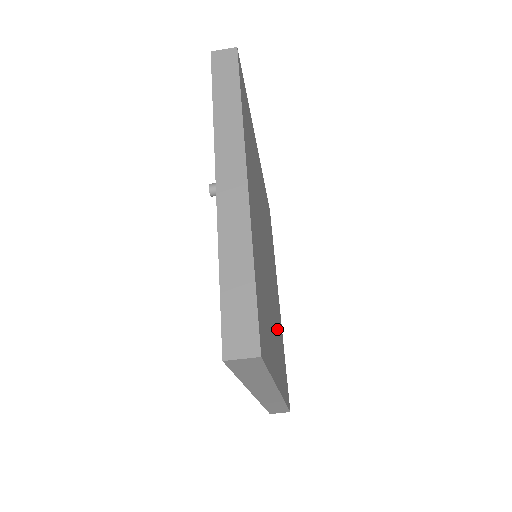
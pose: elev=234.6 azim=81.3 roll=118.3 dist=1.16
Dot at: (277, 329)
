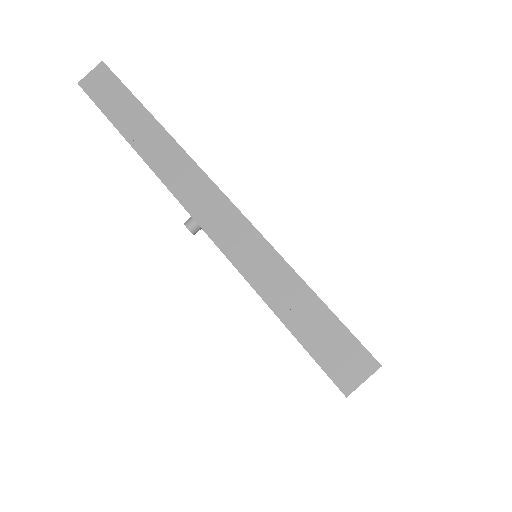
Dot at: occluded
